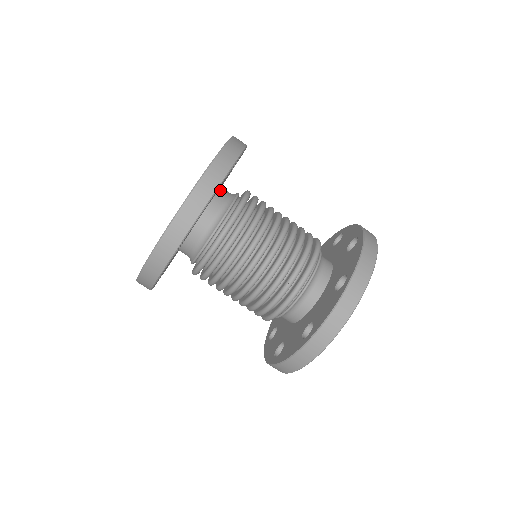
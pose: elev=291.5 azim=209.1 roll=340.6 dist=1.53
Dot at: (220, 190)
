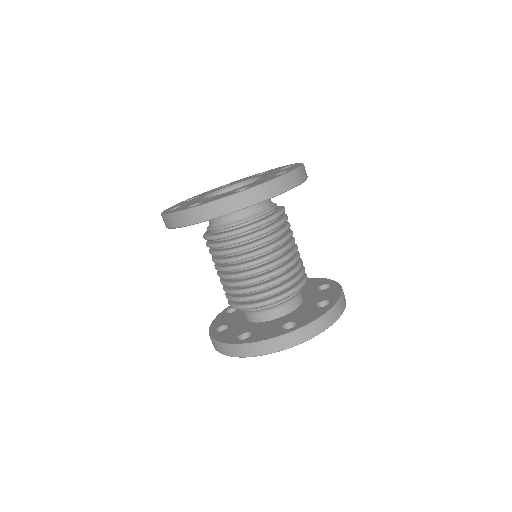
Dot at: occluded
